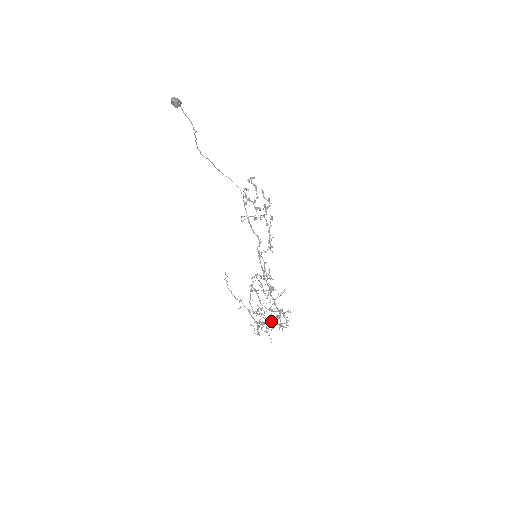
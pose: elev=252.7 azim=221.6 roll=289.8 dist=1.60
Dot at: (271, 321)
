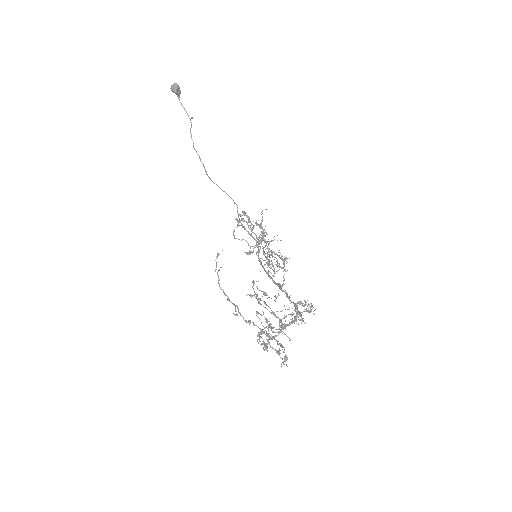
Dot at: occluded
